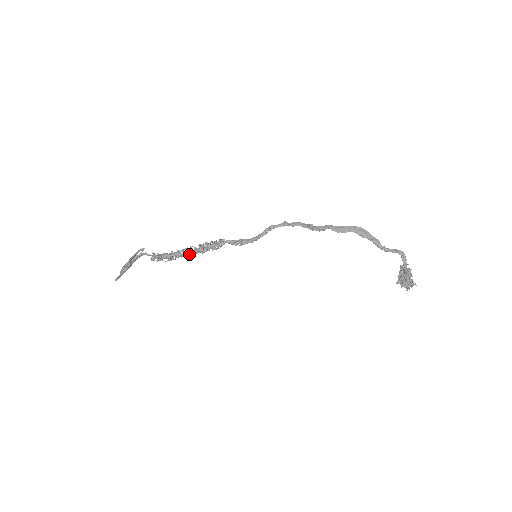
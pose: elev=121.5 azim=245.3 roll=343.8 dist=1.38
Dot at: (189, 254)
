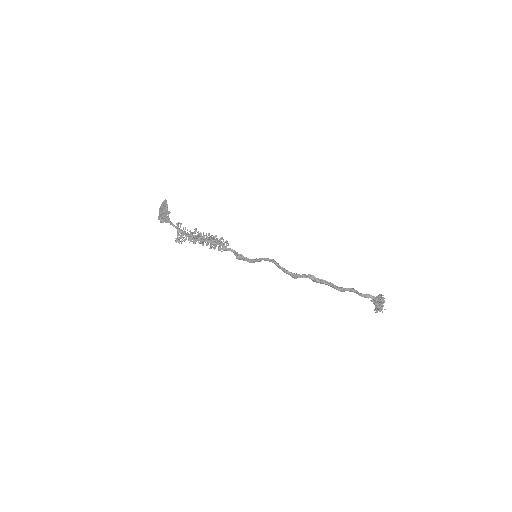
Dot at: (202, 245)
